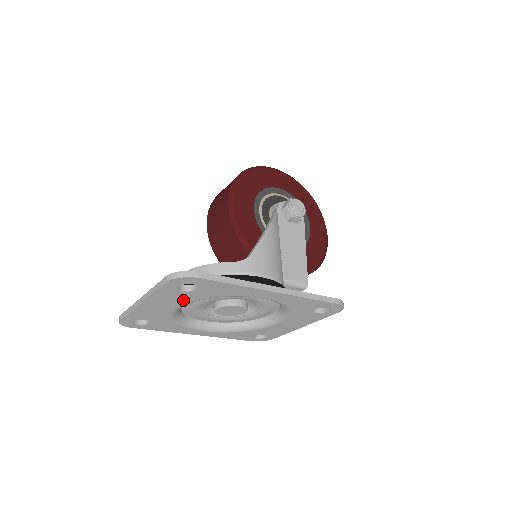
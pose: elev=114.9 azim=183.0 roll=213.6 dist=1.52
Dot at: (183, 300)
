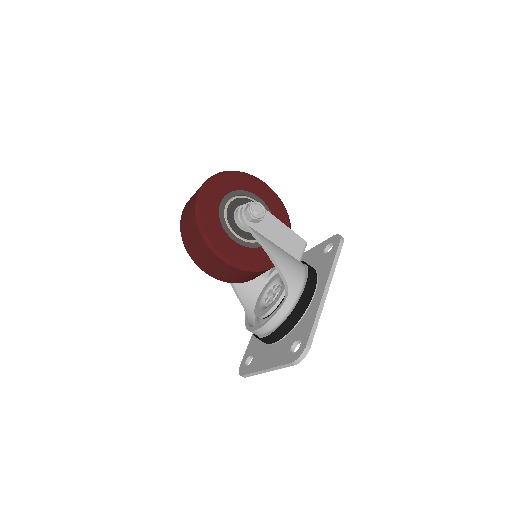
Dot at: occluded
